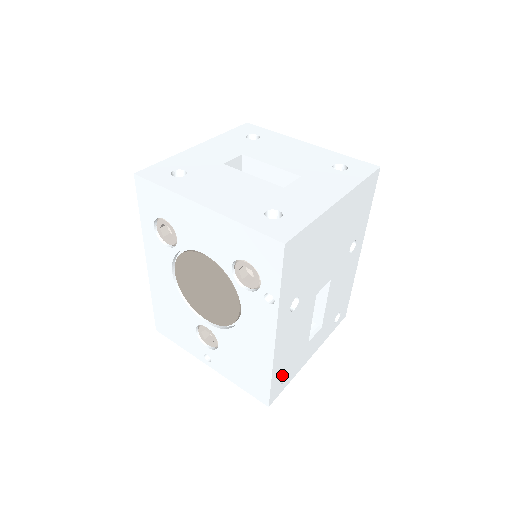
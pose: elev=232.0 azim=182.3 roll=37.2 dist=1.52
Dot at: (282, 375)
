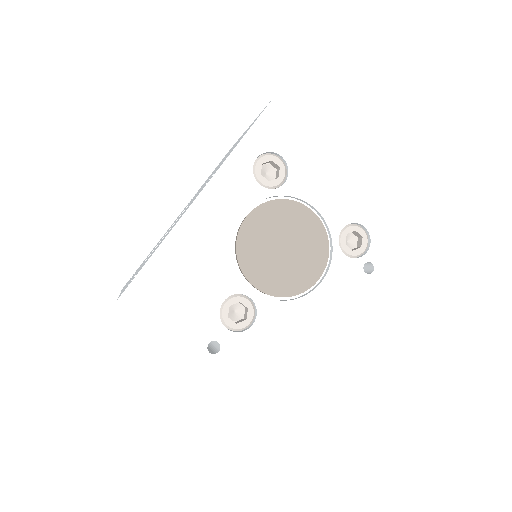
Dot at: occluded
